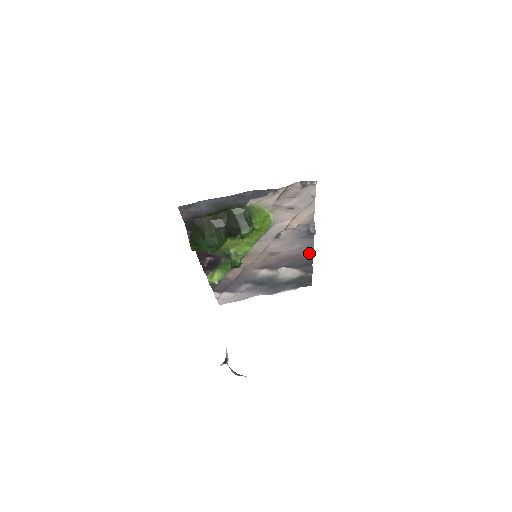
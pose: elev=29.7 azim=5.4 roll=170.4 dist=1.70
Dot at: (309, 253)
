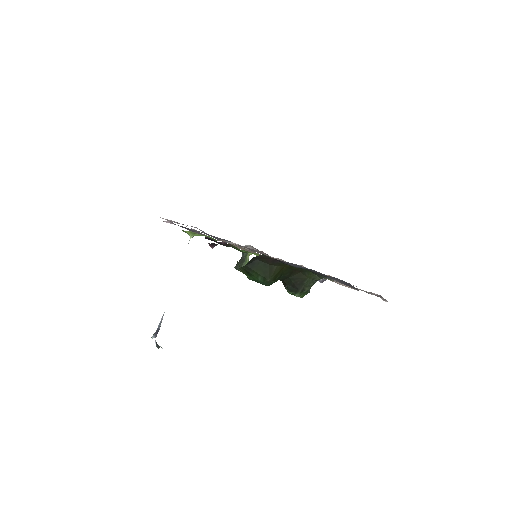
Dot at: occluded
